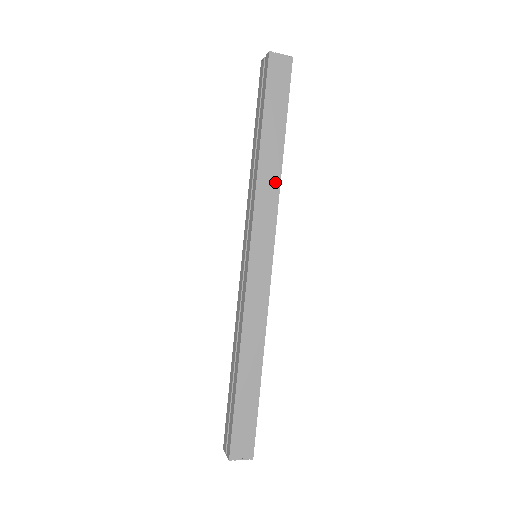
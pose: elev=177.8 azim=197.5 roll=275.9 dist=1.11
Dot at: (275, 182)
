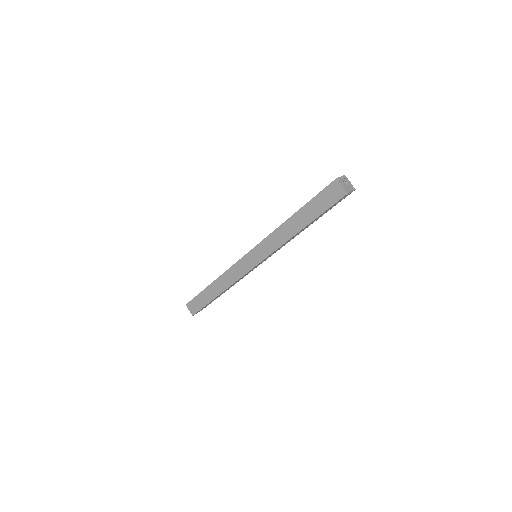
Dot at: (284, 239)
